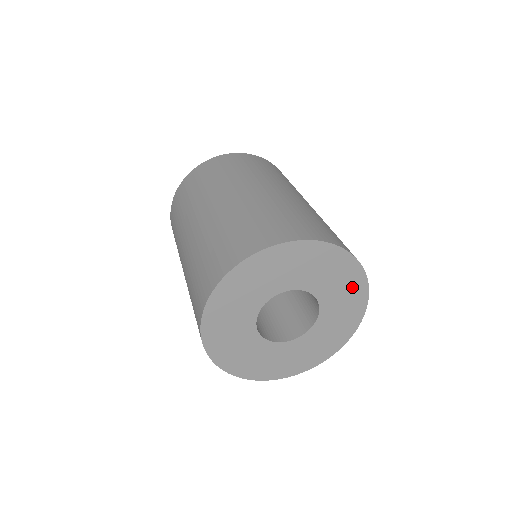
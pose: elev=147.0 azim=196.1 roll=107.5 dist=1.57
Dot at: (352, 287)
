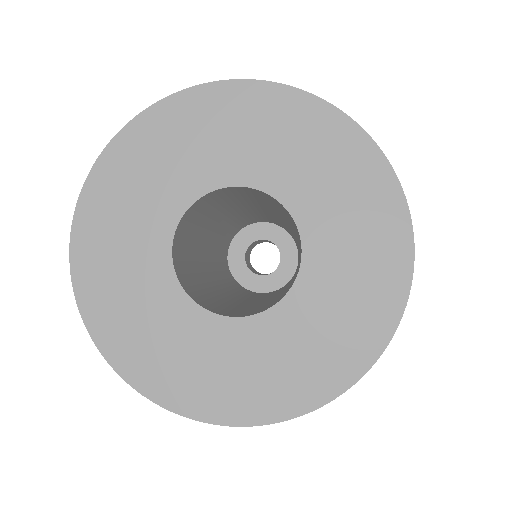
Dot at: (370, 205)
